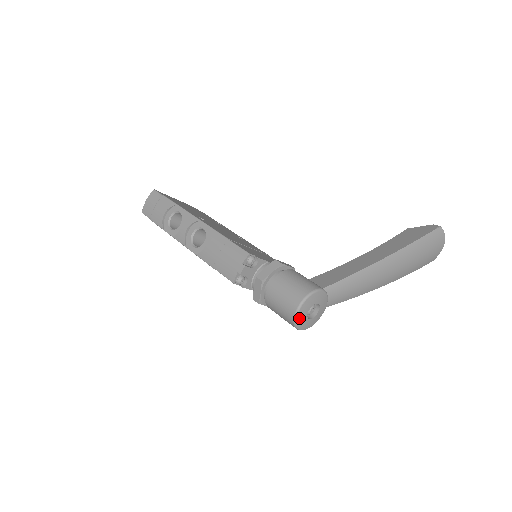
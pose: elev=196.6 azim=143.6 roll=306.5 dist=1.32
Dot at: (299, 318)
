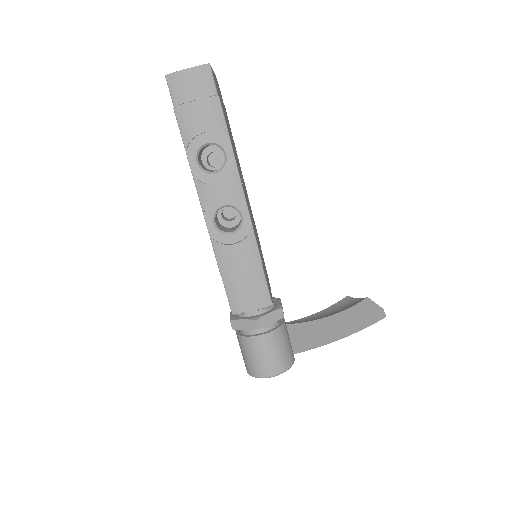
Dot at: (261, 376)
